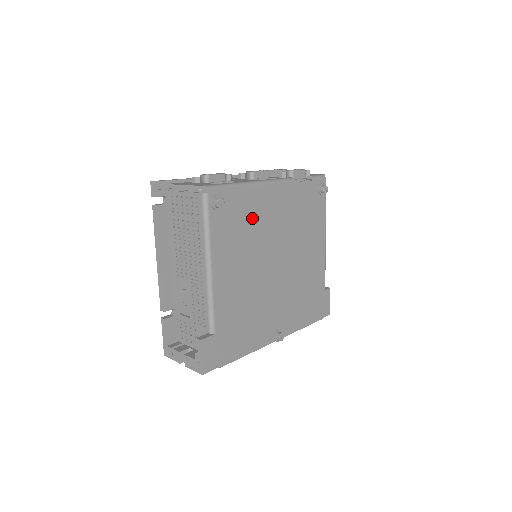
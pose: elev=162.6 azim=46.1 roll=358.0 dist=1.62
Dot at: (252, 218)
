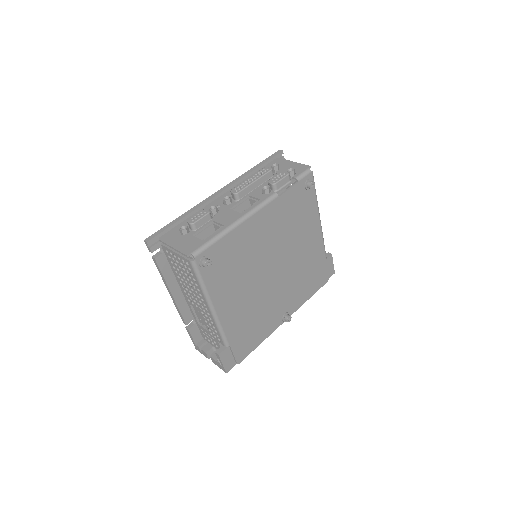
Dot at: (242, 252)
